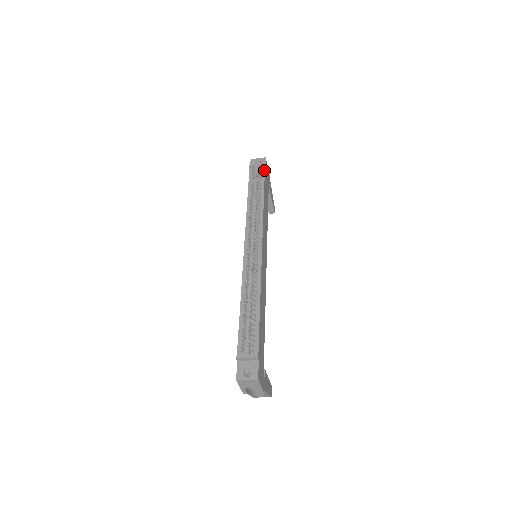
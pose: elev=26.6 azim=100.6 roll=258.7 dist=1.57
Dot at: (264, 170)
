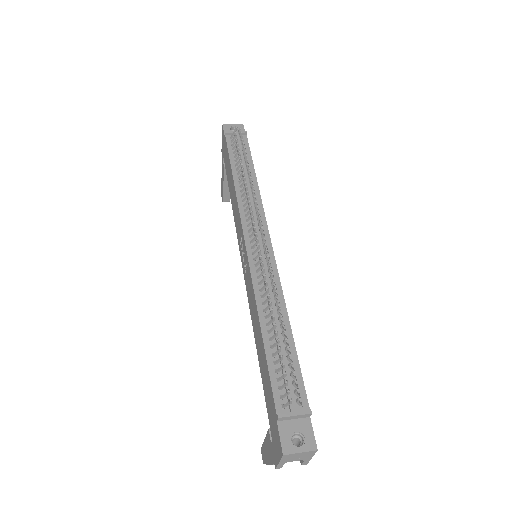
Dot at: (247, 139)
